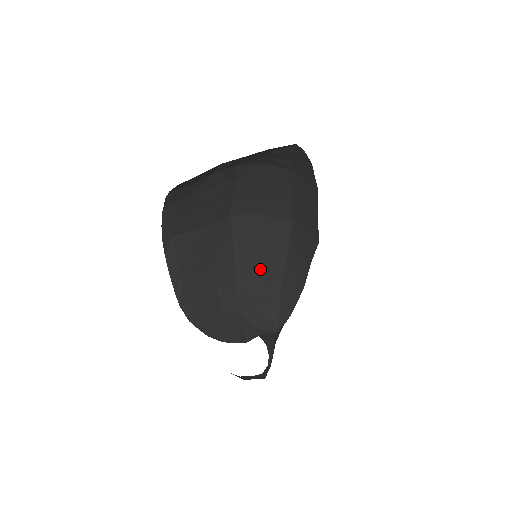
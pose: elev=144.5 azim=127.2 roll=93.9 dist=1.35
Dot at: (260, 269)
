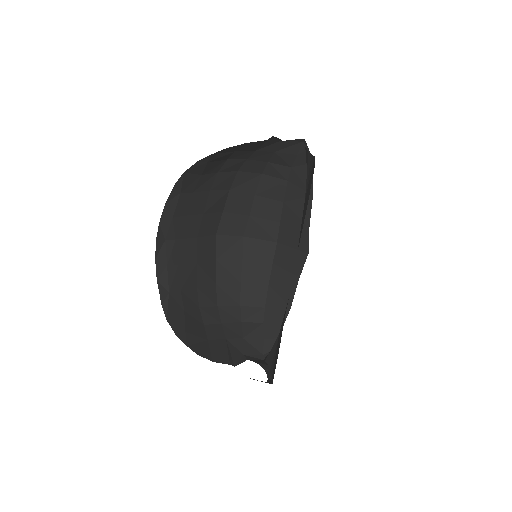
Dot at: (242, 295)
